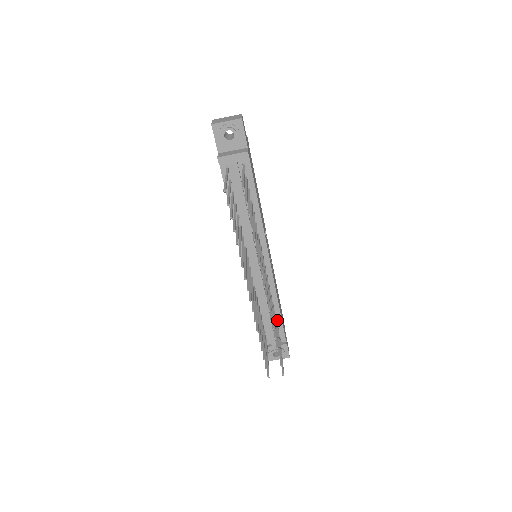
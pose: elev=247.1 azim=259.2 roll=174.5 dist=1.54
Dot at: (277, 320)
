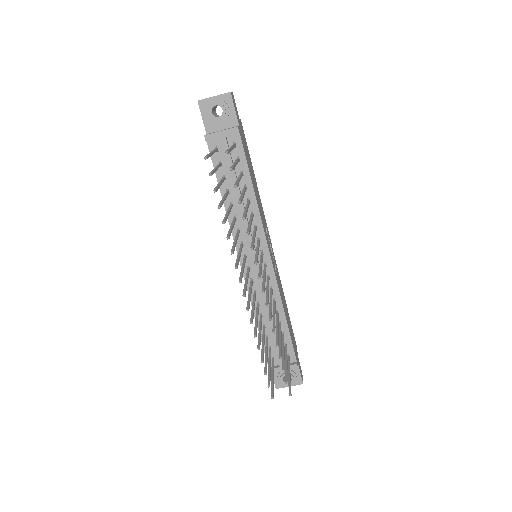
Dot at: (284, 334)
